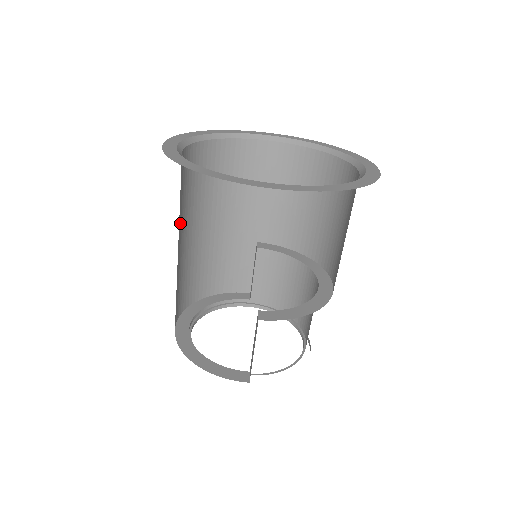
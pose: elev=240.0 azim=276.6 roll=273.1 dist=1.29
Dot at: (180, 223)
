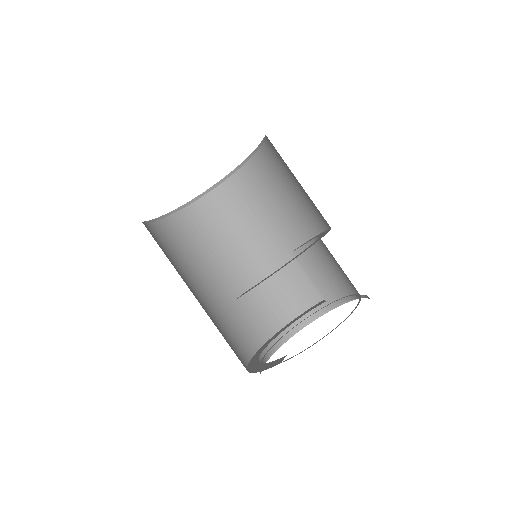
Dot at: (198, 269)
